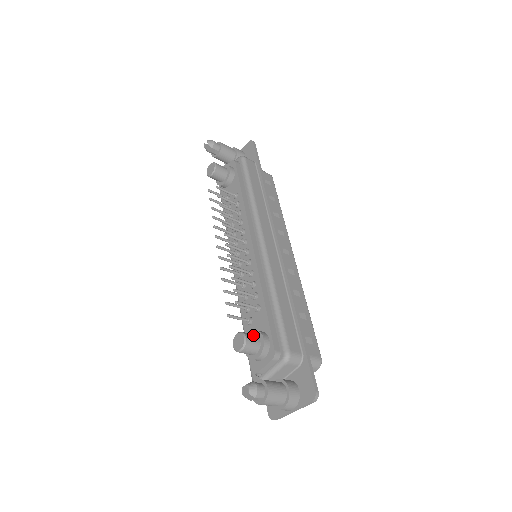
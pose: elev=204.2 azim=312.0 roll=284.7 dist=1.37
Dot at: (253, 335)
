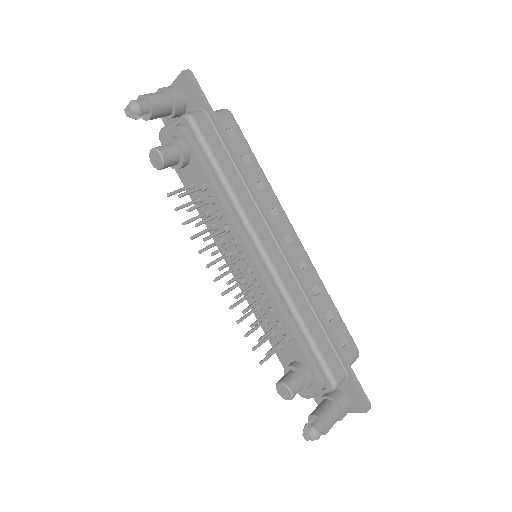
Dot at: (295, 378)
